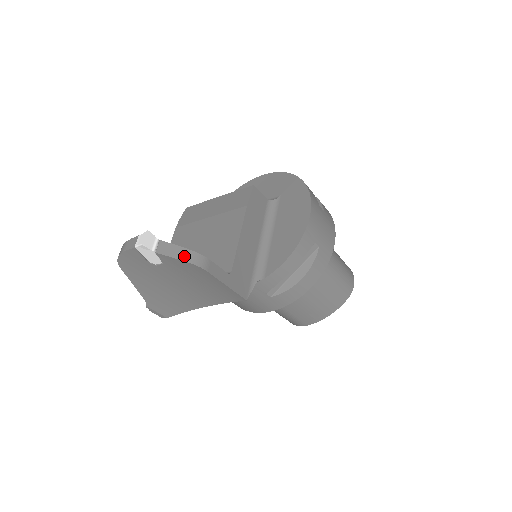
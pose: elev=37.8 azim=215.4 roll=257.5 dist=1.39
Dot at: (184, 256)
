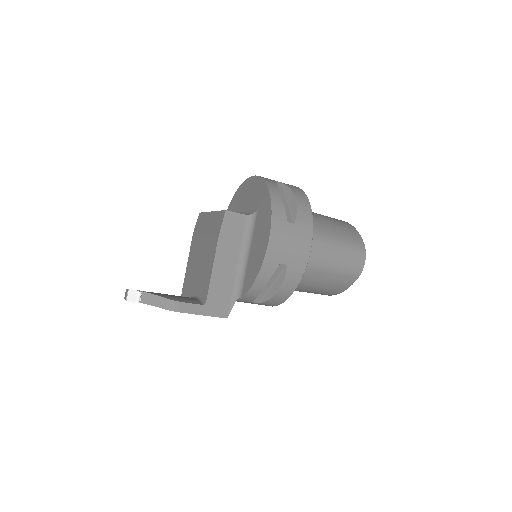
Dot at: (159, 303)
